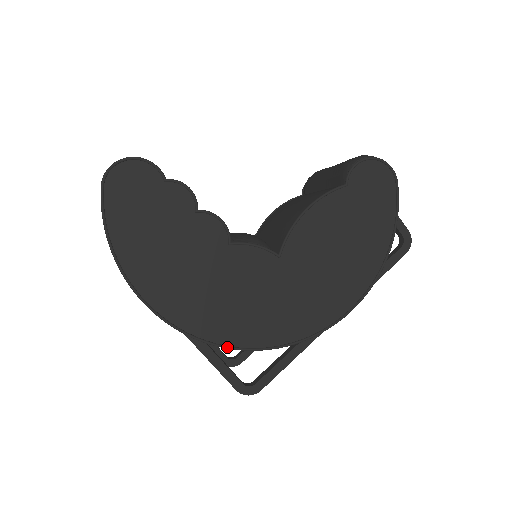
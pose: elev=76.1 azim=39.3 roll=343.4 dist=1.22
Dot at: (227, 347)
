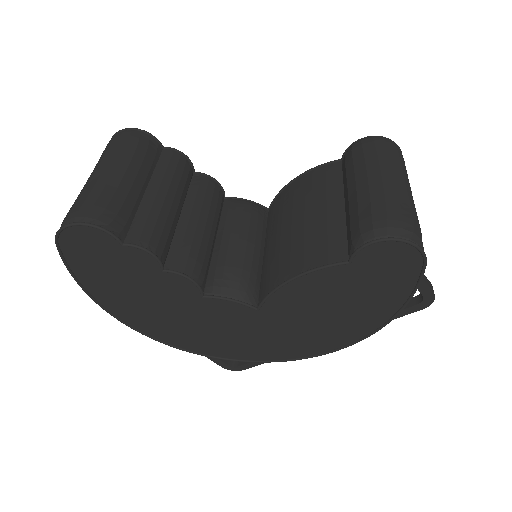
Dot at: (206, 356)
